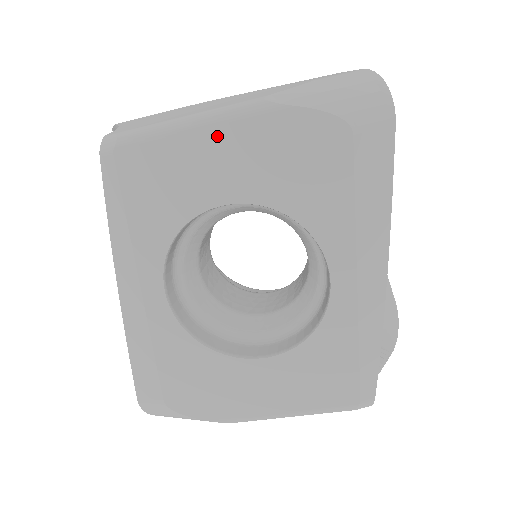
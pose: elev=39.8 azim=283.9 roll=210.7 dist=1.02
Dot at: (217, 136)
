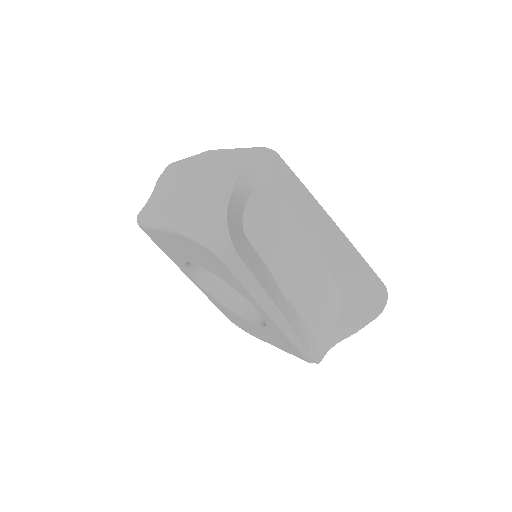
Dot at: (169, 237)
